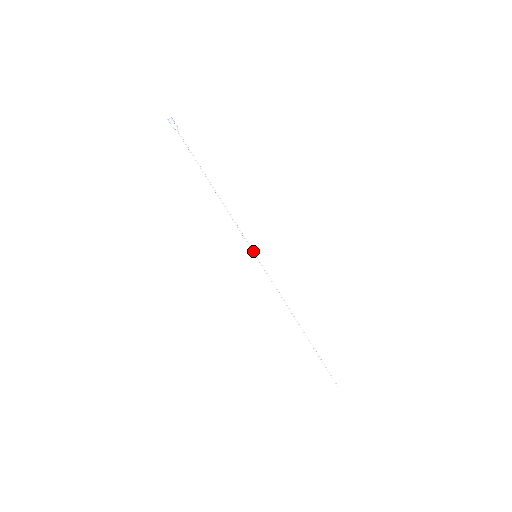
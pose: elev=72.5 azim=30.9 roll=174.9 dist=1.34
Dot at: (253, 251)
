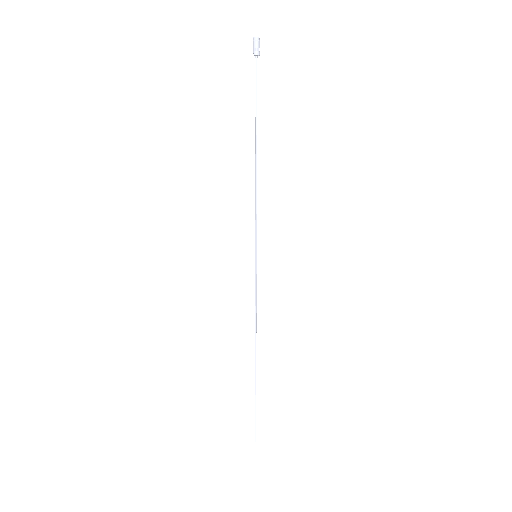
Dot at: (256, 249)
